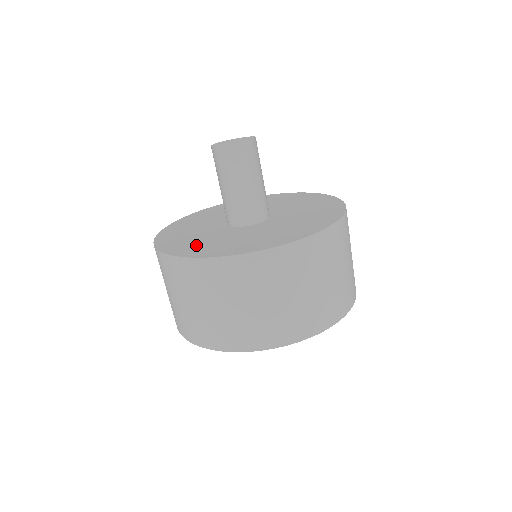
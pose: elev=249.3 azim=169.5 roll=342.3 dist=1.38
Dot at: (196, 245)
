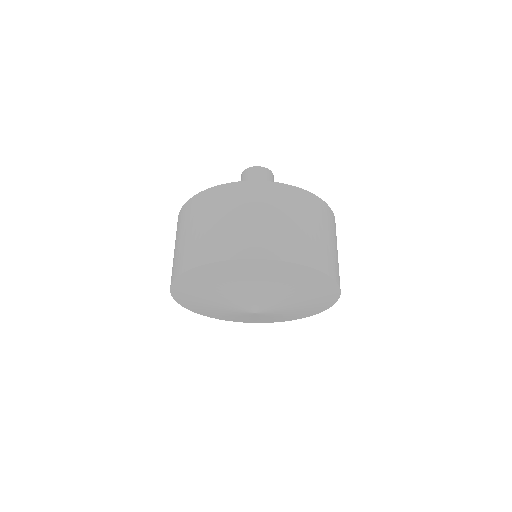
Dot at: occluded
